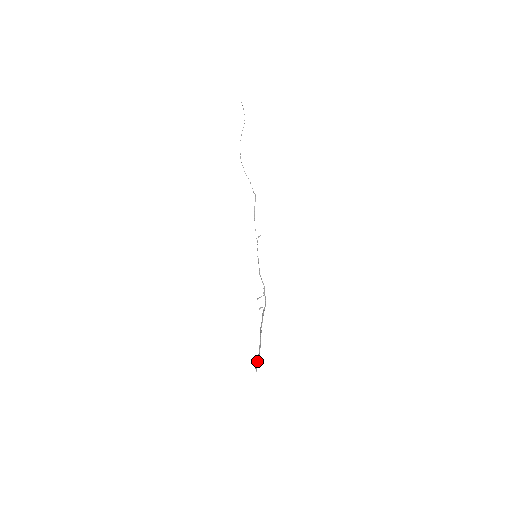
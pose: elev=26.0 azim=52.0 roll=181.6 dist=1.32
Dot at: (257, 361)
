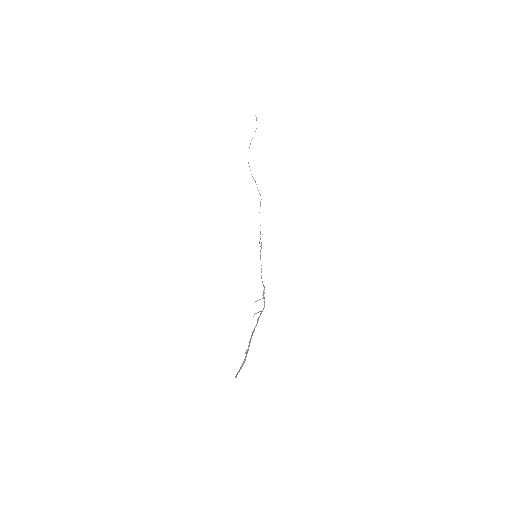
Dot at: (240, 367)
